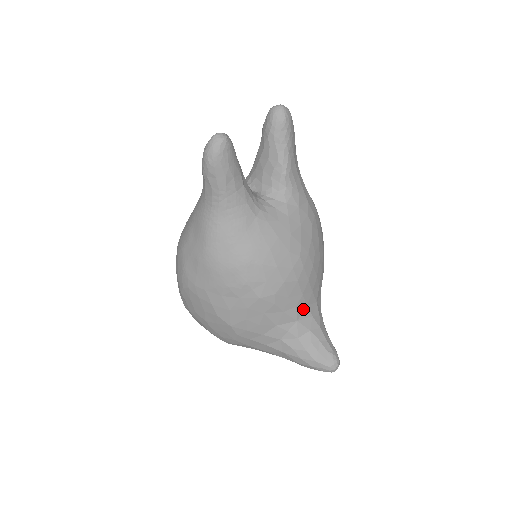
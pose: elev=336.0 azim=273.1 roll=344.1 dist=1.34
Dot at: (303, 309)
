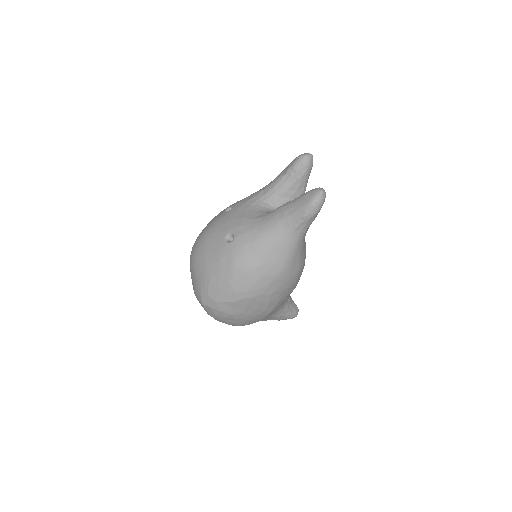
Dot at: occluded
